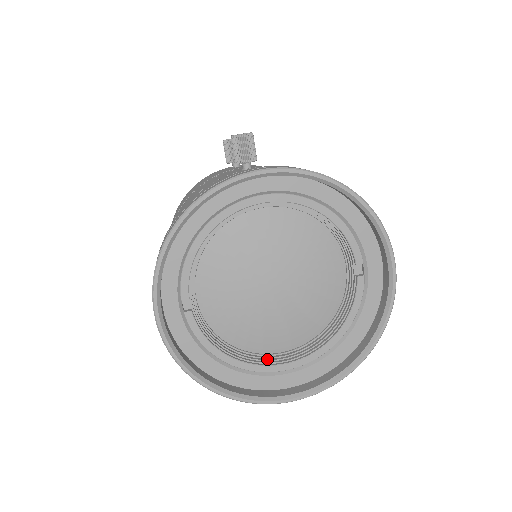
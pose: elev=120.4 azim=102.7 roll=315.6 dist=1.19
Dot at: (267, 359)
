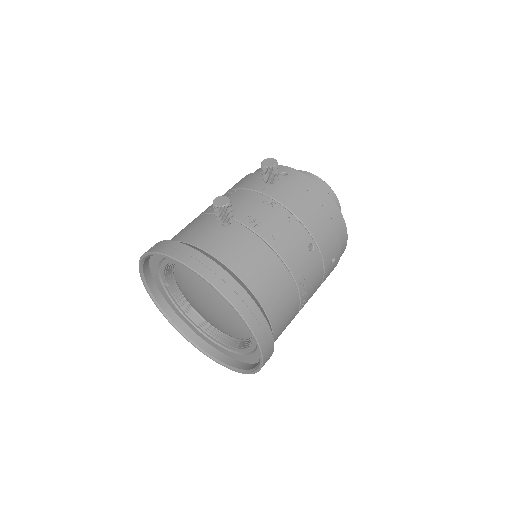
Dot at: (210, 329)
